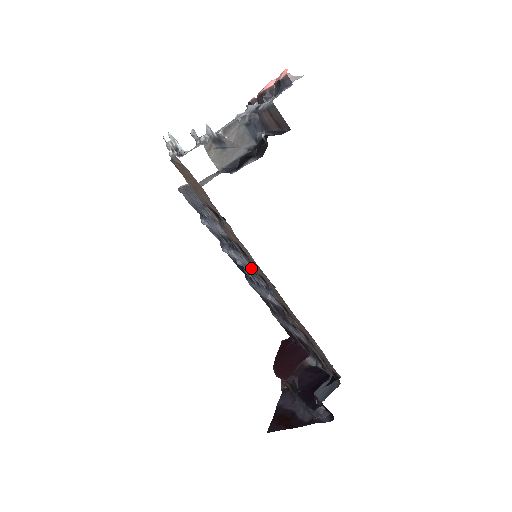
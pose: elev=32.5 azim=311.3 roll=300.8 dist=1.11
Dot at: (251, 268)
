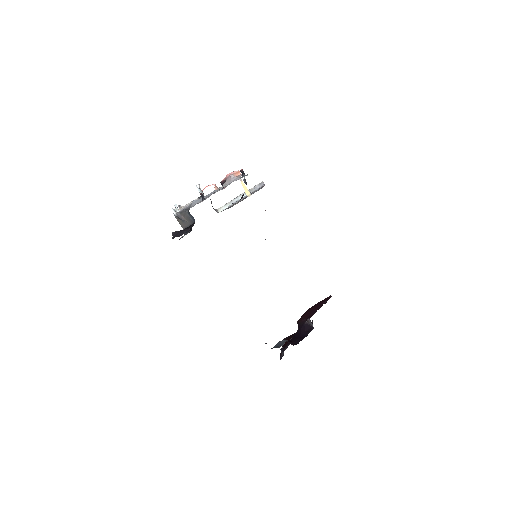
Dot at: occluded
